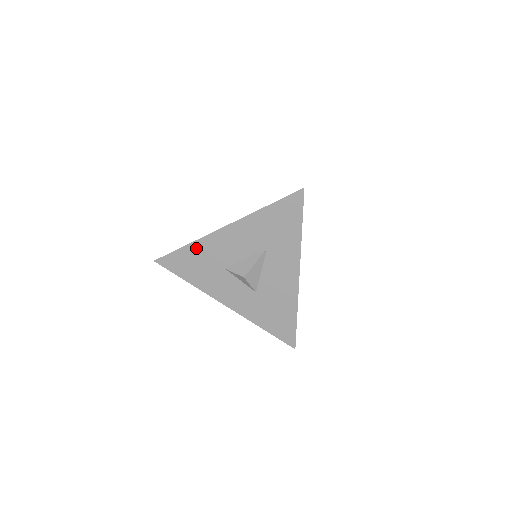
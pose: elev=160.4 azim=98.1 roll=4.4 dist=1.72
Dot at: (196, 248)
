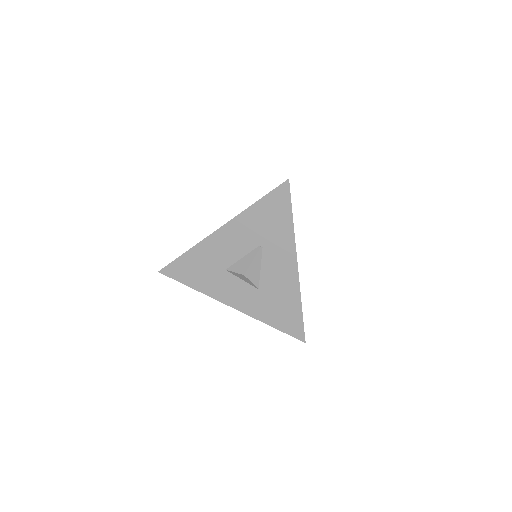
Dot at: (196, 253)
